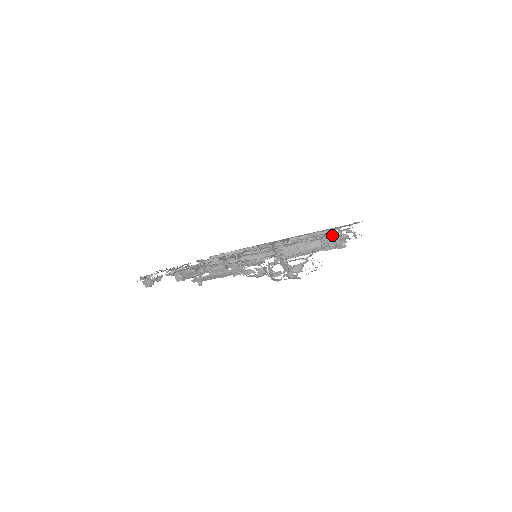
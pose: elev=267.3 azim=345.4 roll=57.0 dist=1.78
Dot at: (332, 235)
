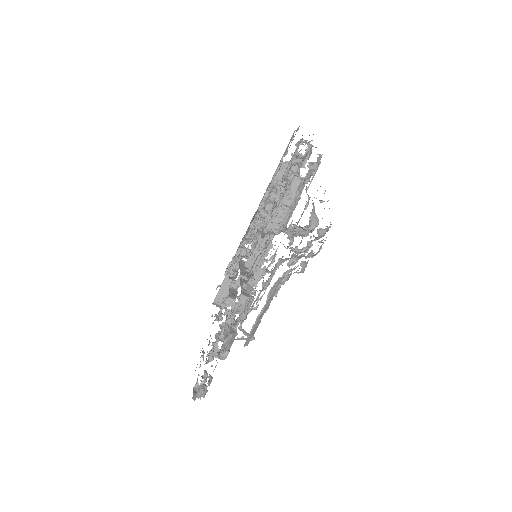
Dot at: (293, 162)
